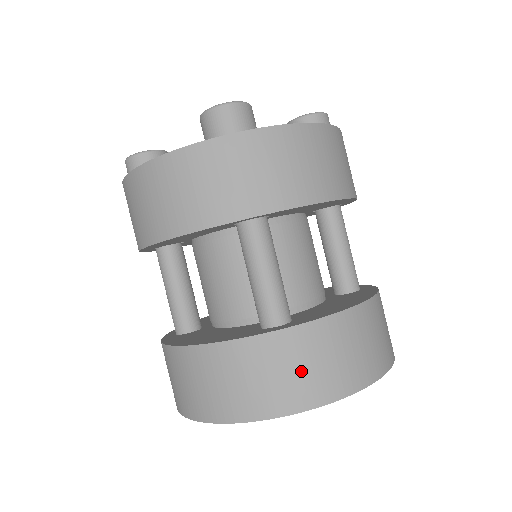
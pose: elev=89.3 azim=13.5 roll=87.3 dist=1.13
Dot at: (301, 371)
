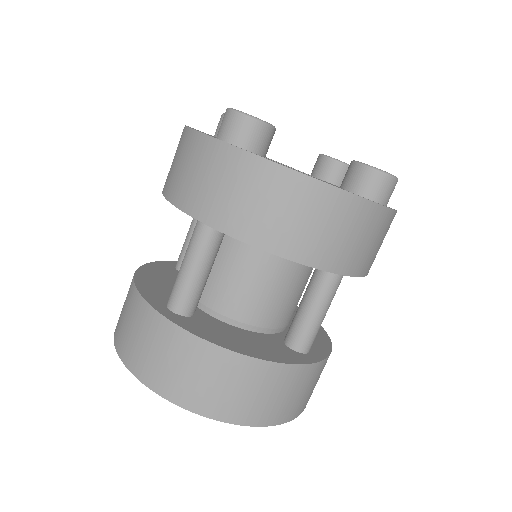
Dot at: (309, 391)
